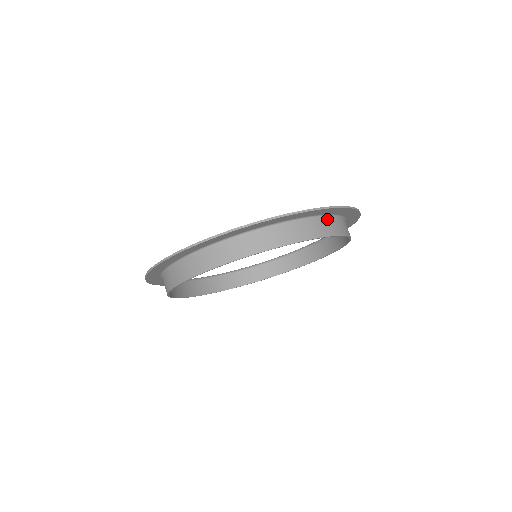
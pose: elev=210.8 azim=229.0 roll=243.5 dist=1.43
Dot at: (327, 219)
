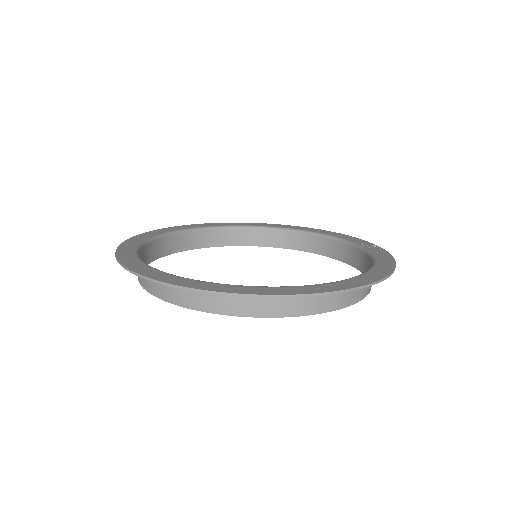
Dot at: occluded
